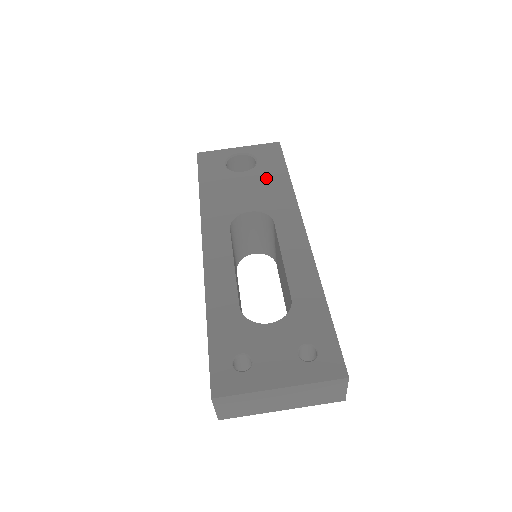
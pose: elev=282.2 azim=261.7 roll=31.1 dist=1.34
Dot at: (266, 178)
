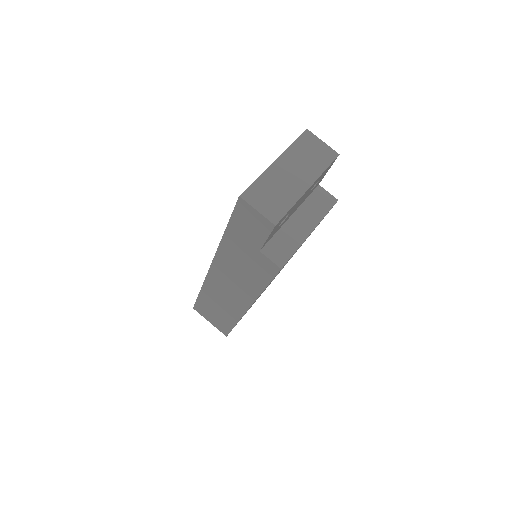
Dot at: occluded
